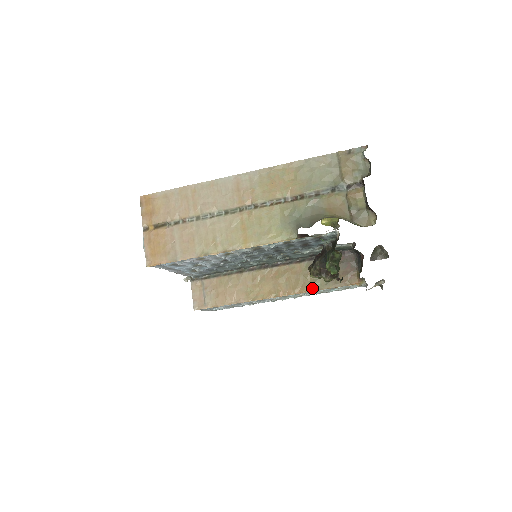
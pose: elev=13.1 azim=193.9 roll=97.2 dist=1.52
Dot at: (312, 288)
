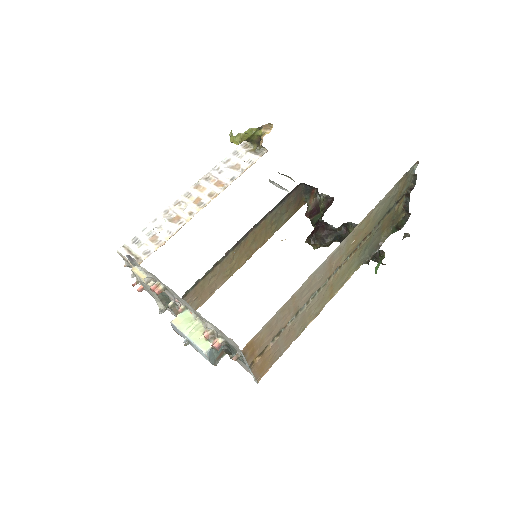
Dot at: (274, 232)
